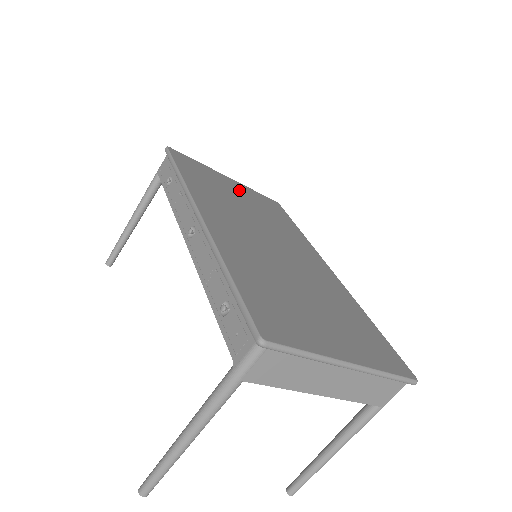
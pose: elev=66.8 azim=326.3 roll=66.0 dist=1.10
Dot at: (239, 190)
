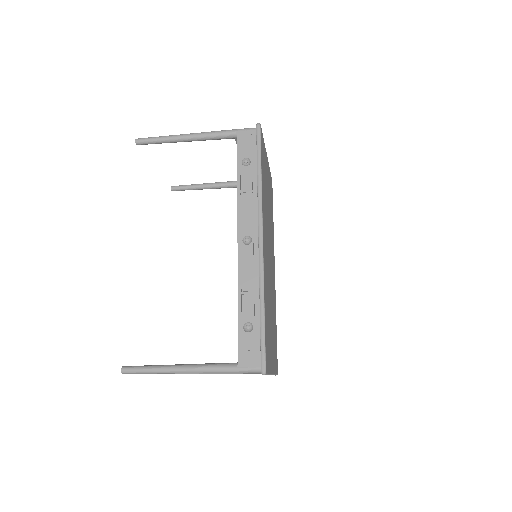
Dot at: occluded
